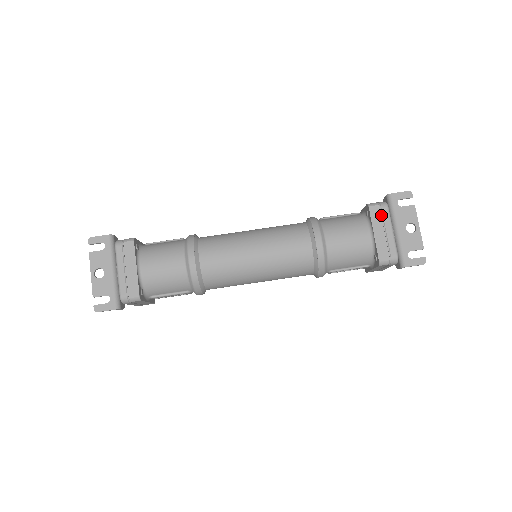
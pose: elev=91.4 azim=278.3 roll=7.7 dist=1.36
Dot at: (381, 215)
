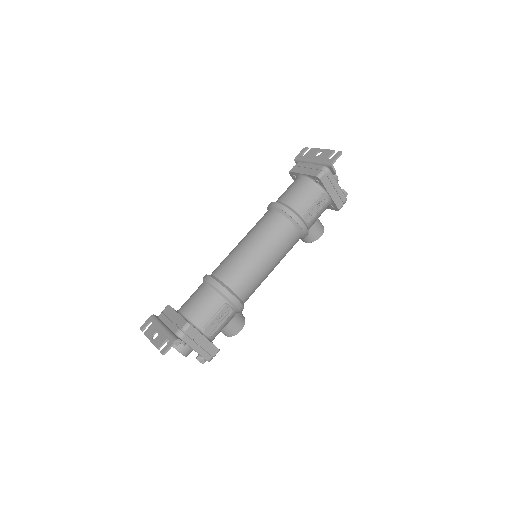
Dot at: (299, 167)
